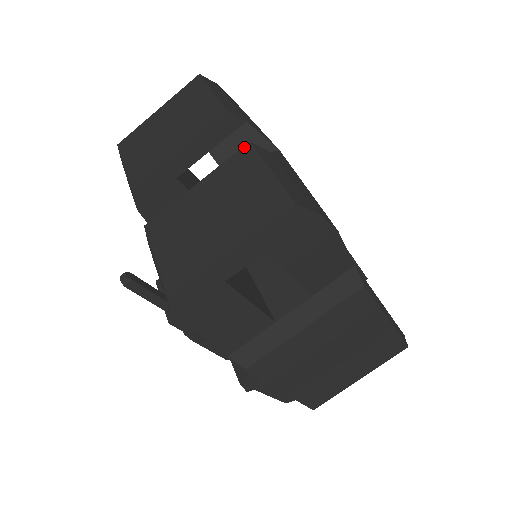
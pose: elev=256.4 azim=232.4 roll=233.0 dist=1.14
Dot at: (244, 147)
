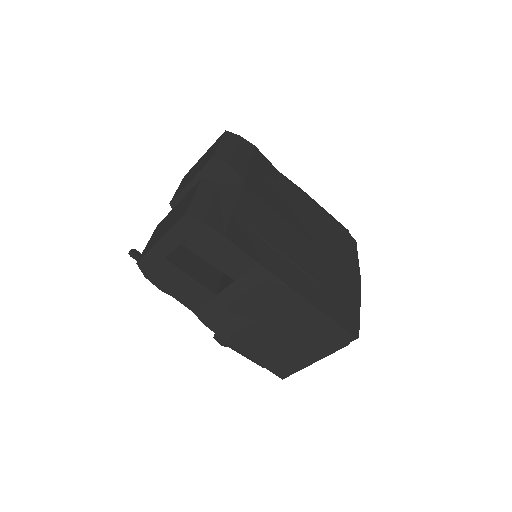
Dot at: (200, 181)
